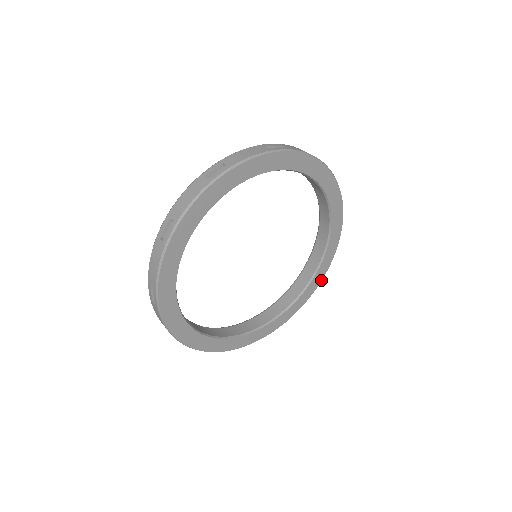
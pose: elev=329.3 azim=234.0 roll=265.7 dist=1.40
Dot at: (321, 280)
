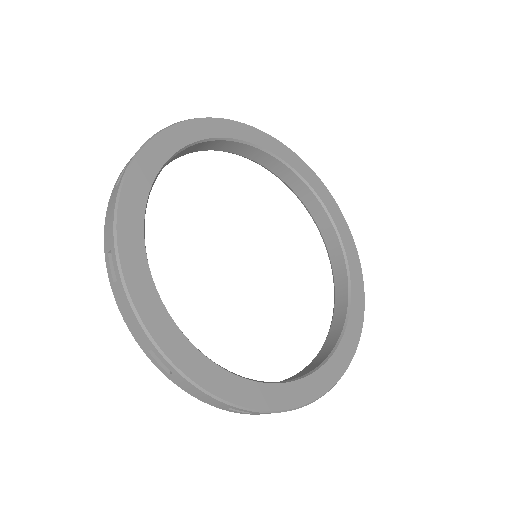
Dot at: (363, 316)
